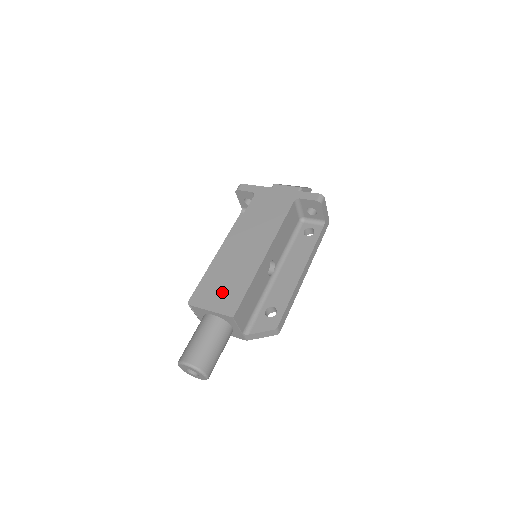
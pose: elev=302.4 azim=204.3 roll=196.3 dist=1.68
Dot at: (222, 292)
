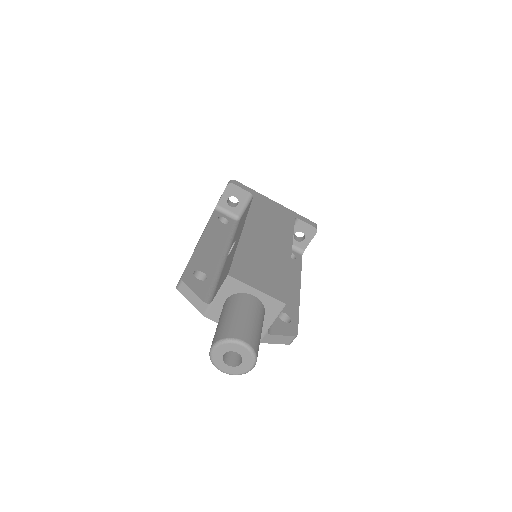
Dot at: (262, 274)
